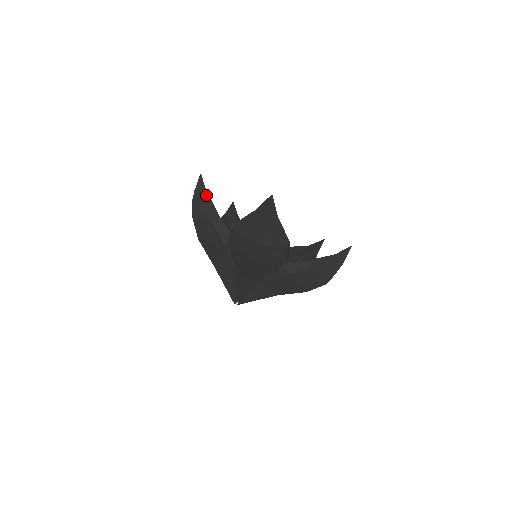
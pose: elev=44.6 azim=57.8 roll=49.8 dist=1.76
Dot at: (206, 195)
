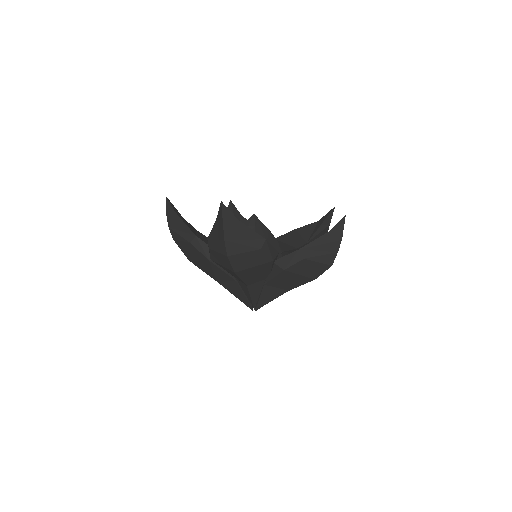
Dot at: (177, 217)
